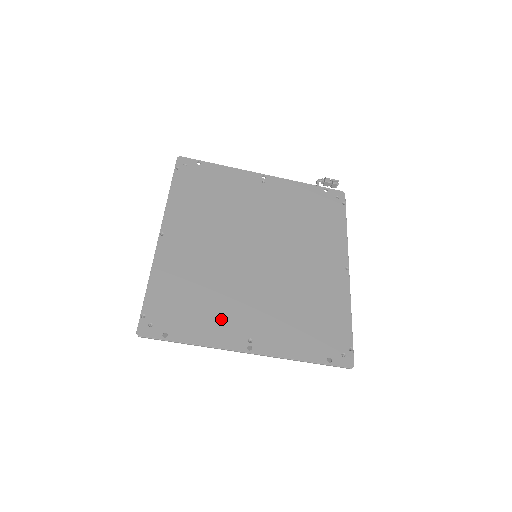
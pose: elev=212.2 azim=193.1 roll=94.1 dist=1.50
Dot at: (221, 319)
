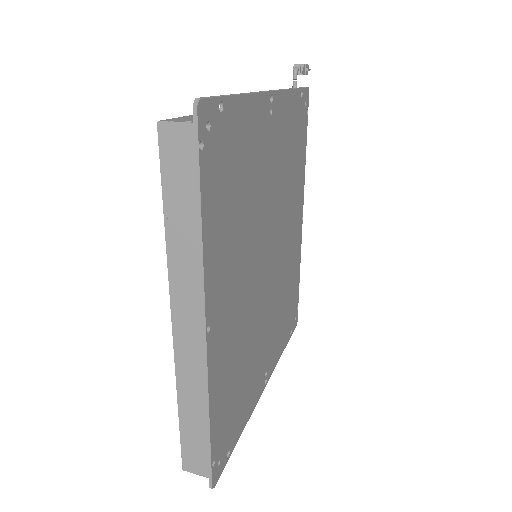
Dot at: (254, 380)
